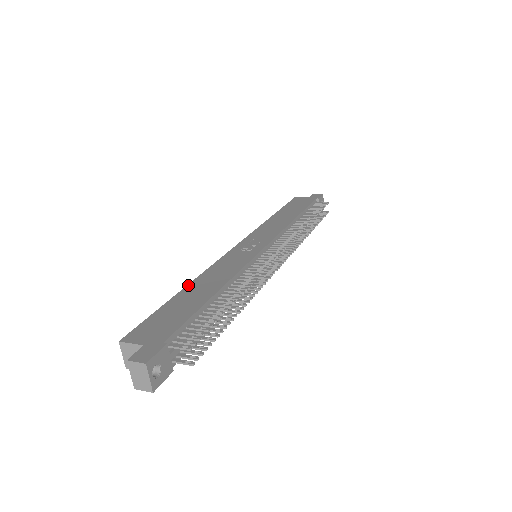
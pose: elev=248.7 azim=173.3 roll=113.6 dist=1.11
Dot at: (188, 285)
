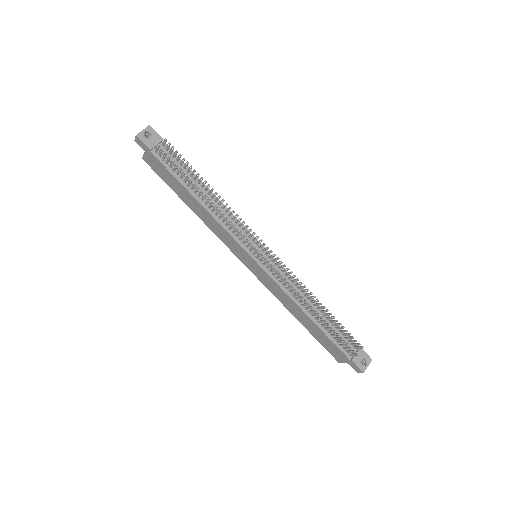
Dot at: occluded
